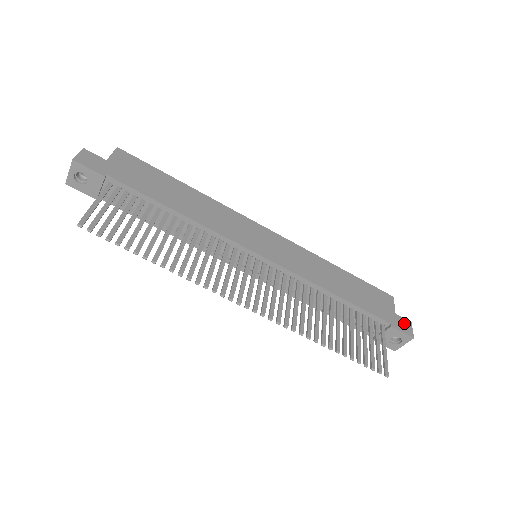
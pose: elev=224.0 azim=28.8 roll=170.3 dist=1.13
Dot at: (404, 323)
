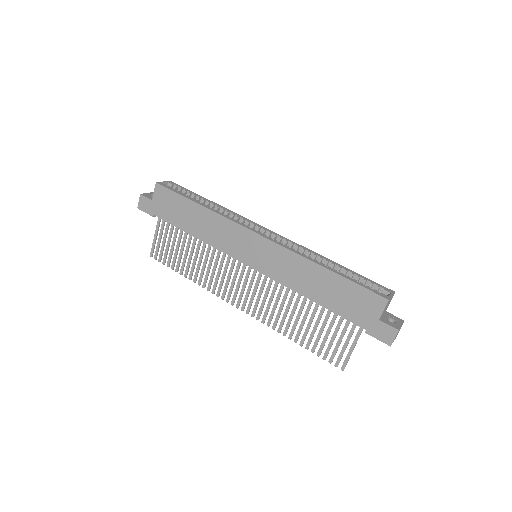
Dot at: (386, 330)
